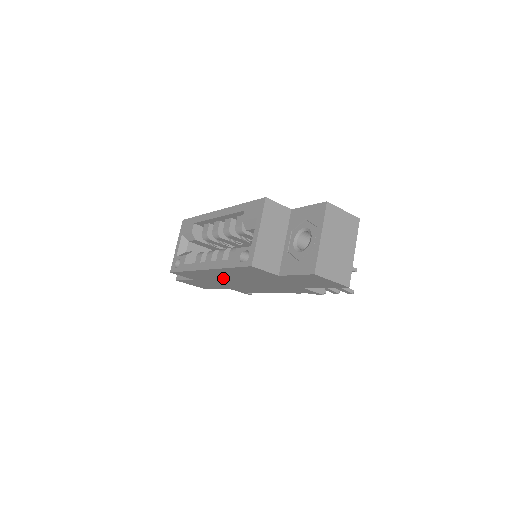
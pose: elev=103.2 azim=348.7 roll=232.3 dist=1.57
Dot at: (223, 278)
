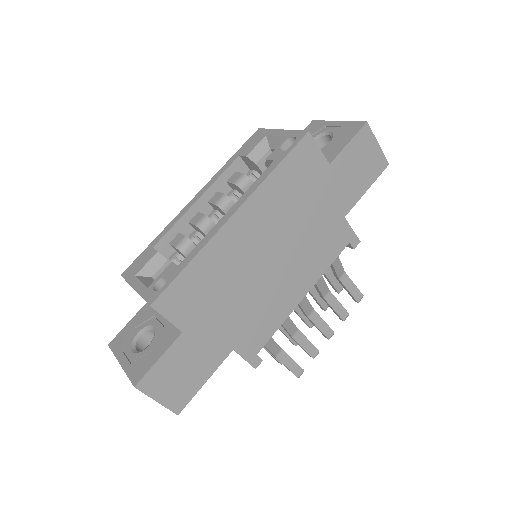
Dot at: (246, 259)
